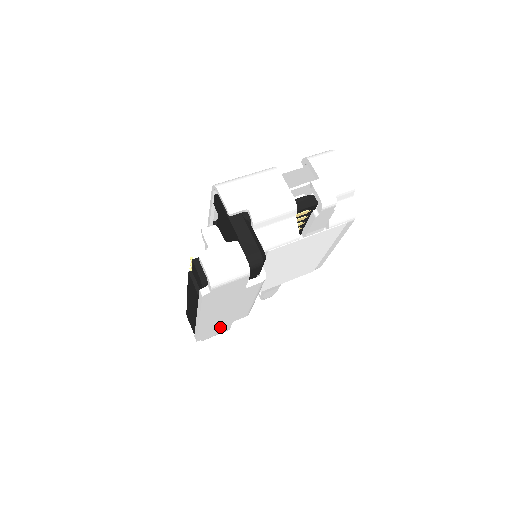
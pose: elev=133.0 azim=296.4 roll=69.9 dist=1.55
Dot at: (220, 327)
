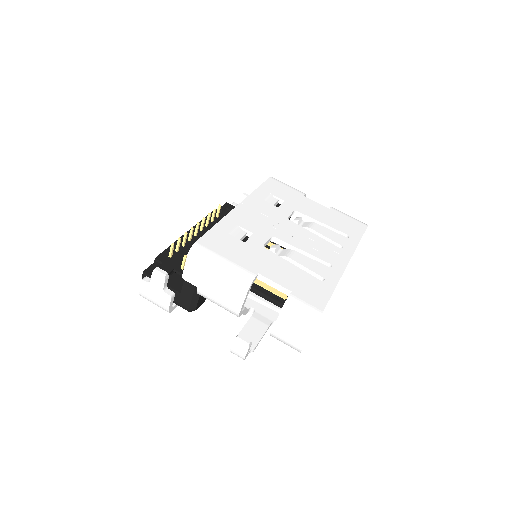
Dot at: occluded
